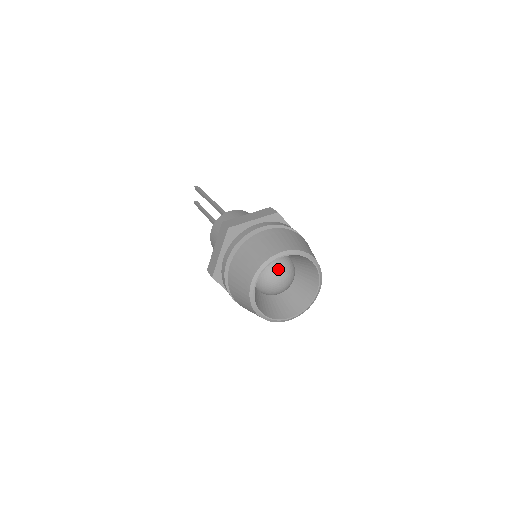
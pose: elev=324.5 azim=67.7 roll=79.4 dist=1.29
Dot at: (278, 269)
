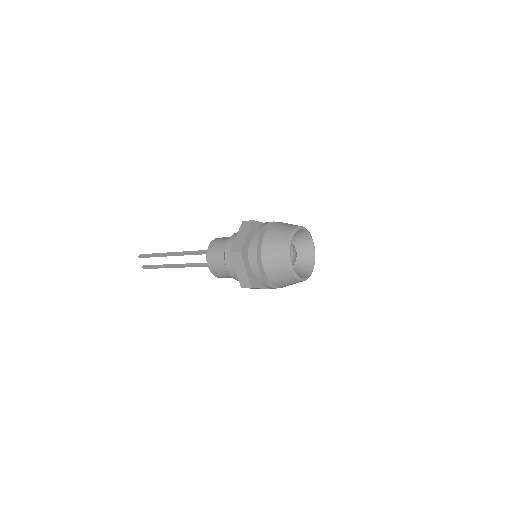
Dot at: occluded
